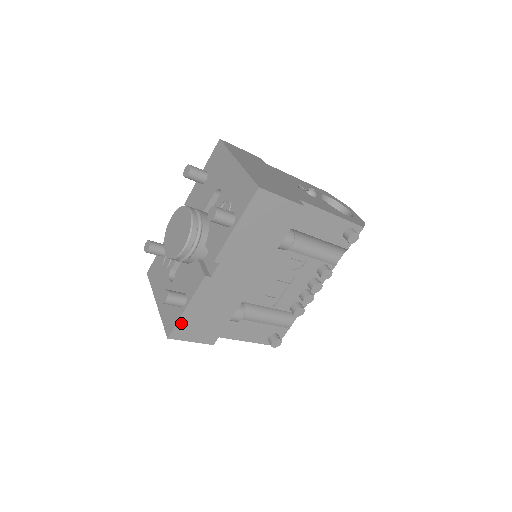
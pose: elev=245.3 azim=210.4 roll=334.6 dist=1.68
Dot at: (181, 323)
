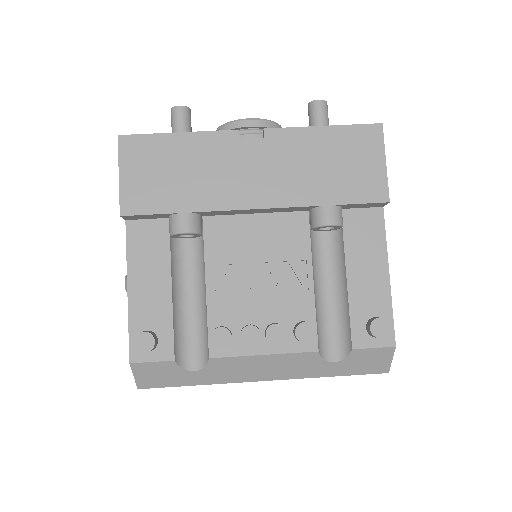
Dot at: (151, 141)
